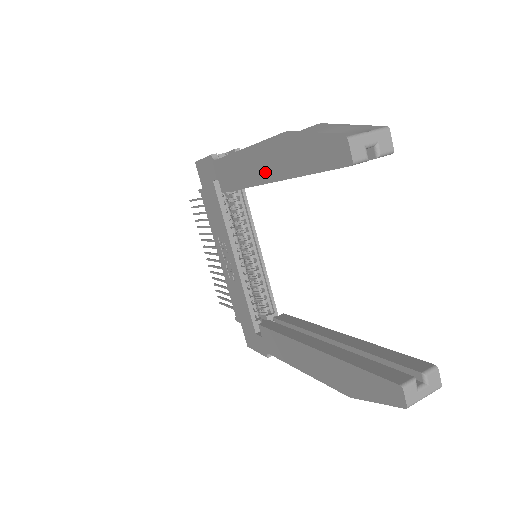
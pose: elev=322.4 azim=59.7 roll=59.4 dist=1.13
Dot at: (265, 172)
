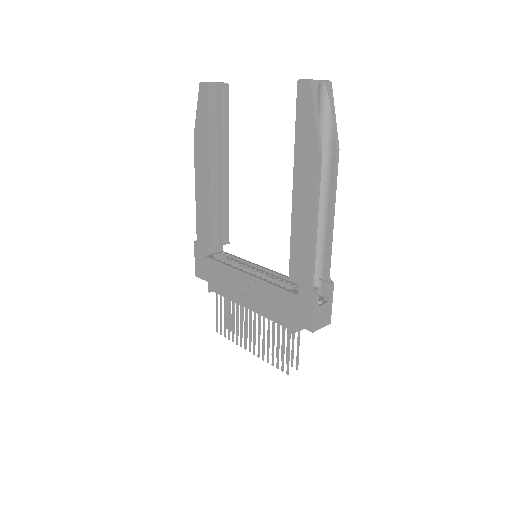
Dot at: (205, 172)
